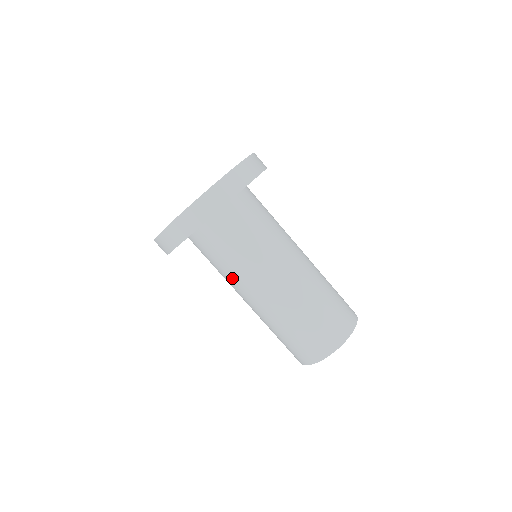
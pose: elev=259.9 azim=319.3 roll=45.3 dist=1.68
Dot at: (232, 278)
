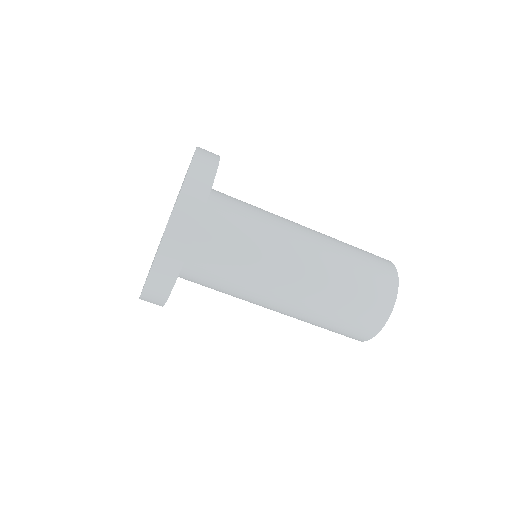
Dot at: (247, 292)
